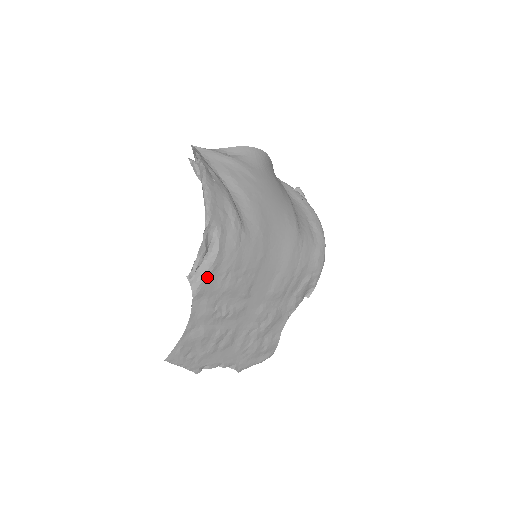
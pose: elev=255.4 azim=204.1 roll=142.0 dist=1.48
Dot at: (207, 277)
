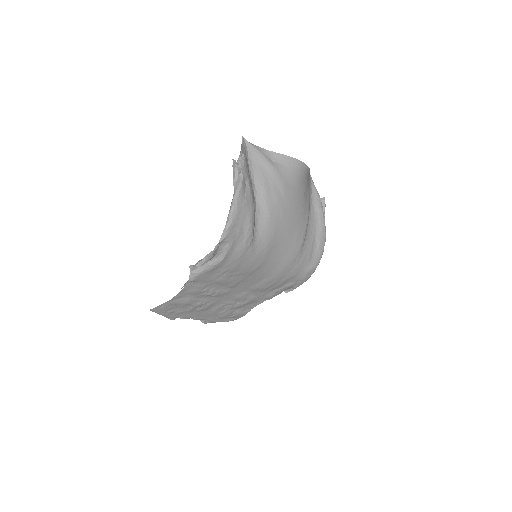
Dot at: (206, 272)
